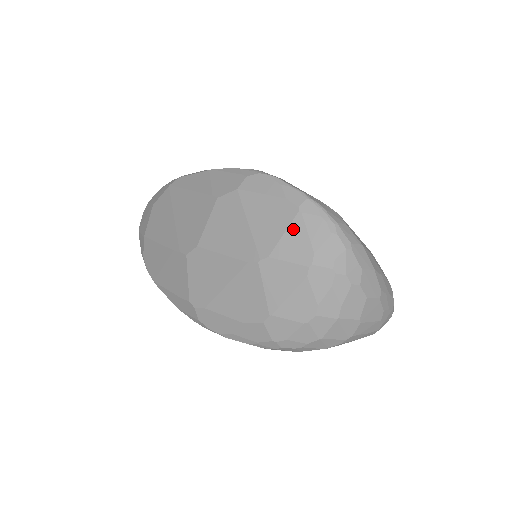
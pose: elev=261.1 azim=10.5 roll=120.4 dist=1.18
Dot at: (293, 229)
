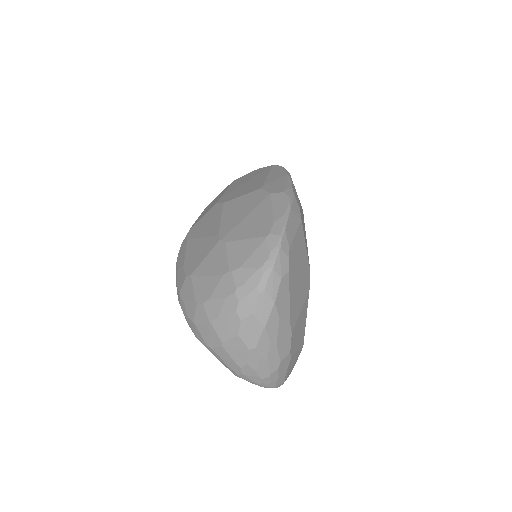
Dot at: (252, 242)
